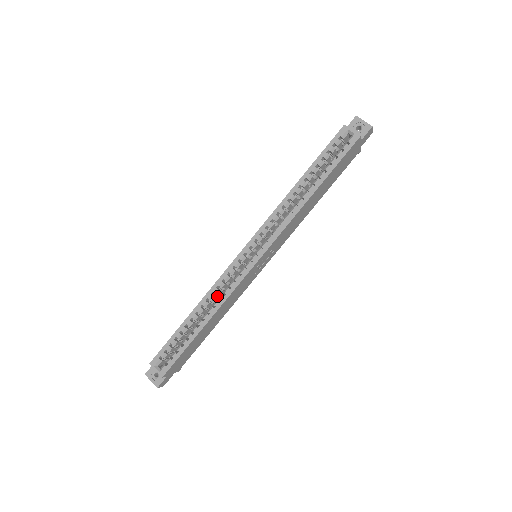
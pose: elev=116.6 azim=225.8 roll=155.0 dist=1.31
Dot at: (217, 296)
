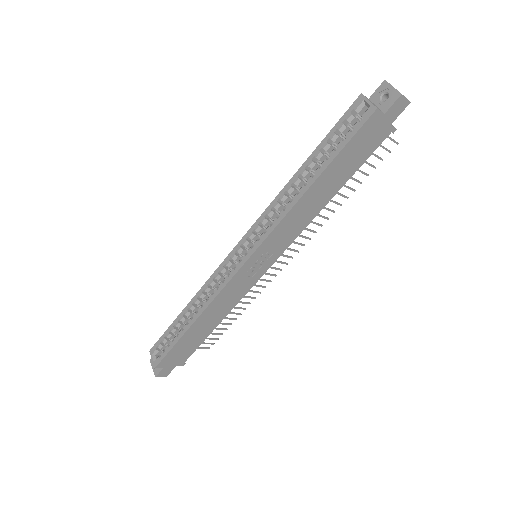
Dot at: occluded
